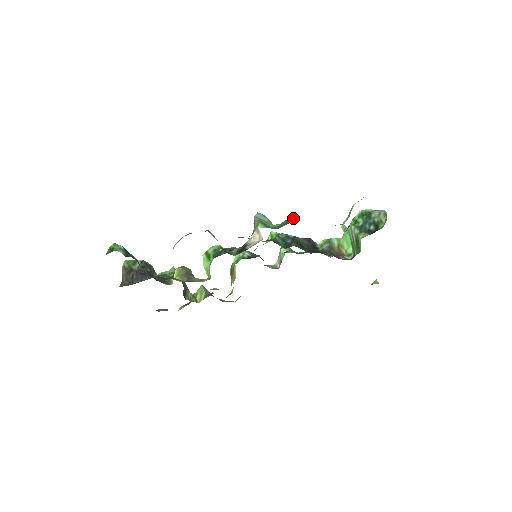
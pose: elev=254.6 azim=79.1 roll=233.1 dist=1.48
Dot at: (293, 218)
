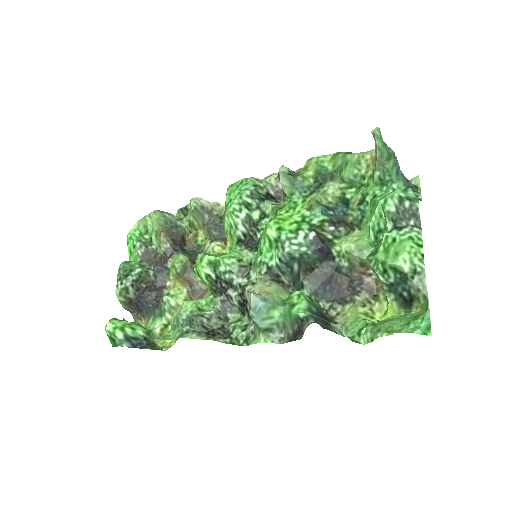
Dot at: (299, 322)
